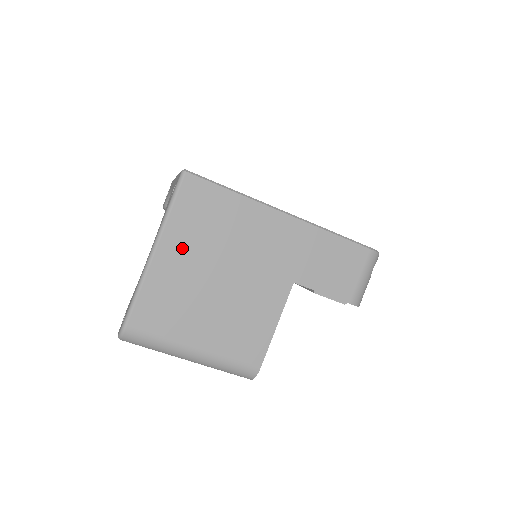
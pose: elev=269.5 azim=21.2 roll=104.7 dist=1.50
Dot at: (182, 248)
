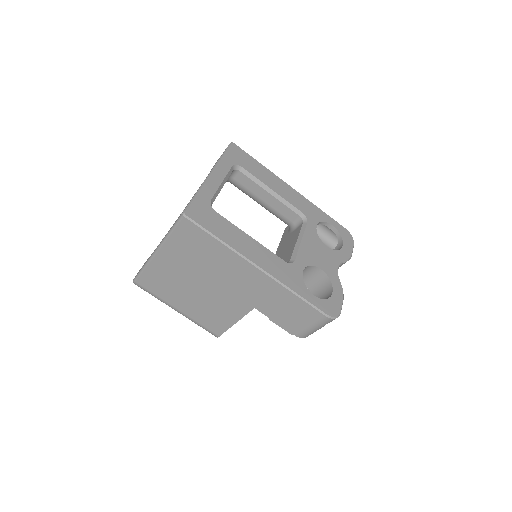
Dot at: (175, 259)
